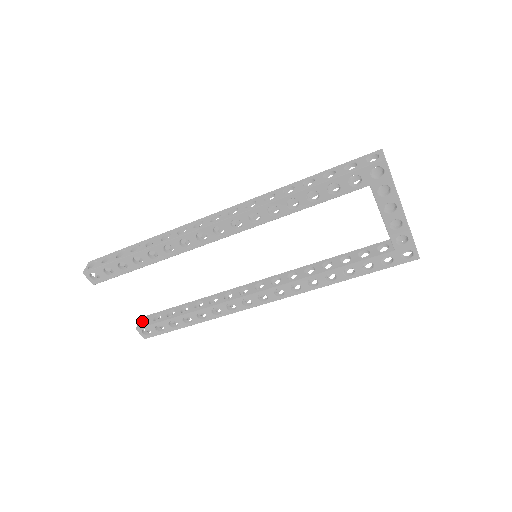
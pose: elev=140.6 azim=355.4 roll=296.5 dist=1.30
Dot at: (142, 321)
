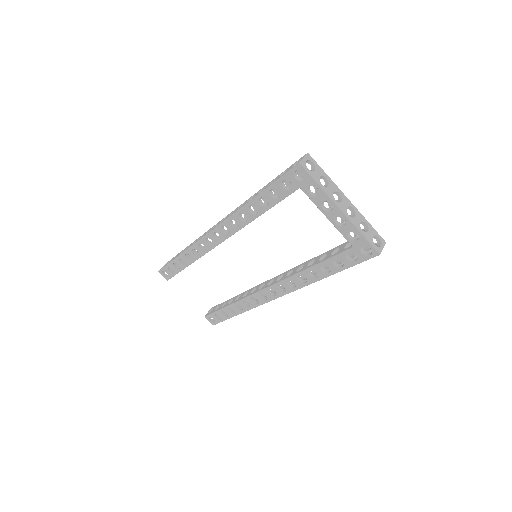
Dot at: occluded
